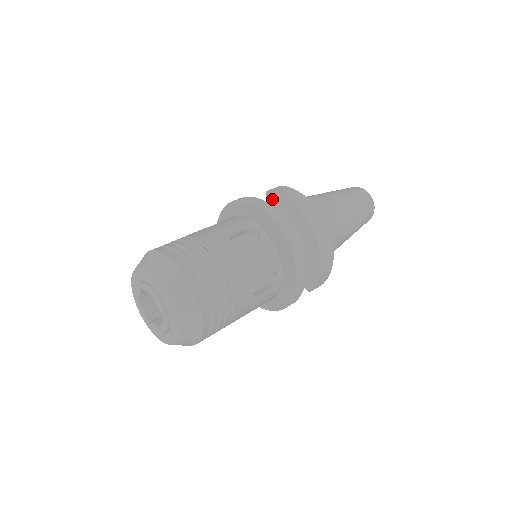
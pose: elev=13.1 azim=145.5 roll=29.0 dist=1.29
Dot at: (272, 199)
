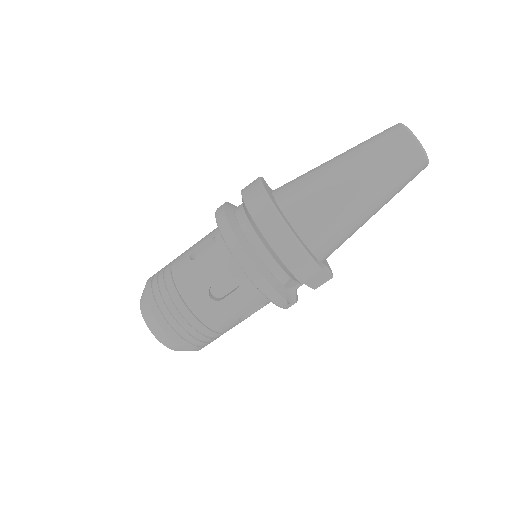
Dot at: occluded
